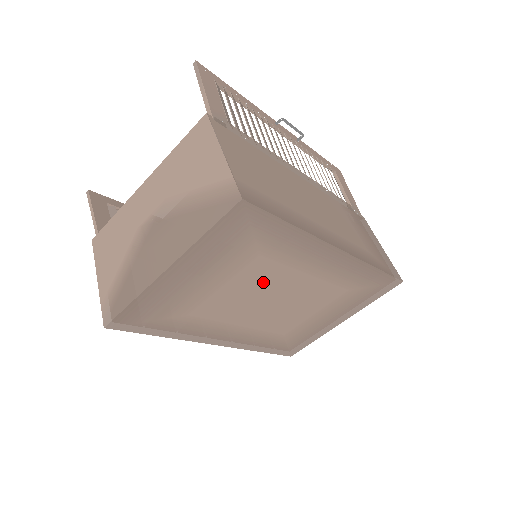
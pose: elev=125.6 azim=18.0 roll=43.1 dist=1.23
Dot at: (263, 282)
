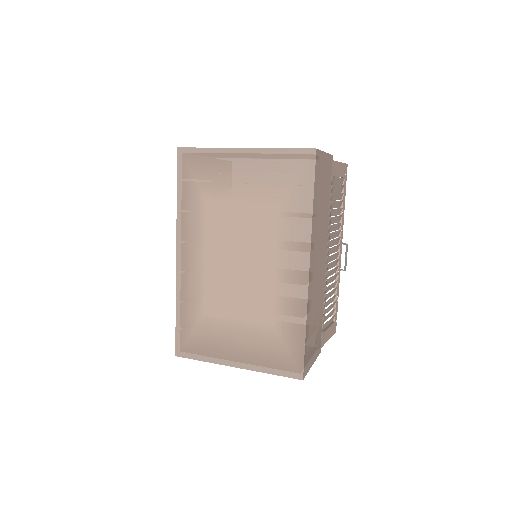
Dot at: (256, 232)
